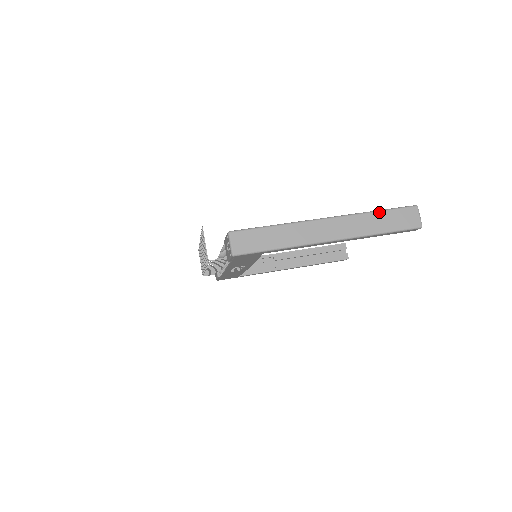
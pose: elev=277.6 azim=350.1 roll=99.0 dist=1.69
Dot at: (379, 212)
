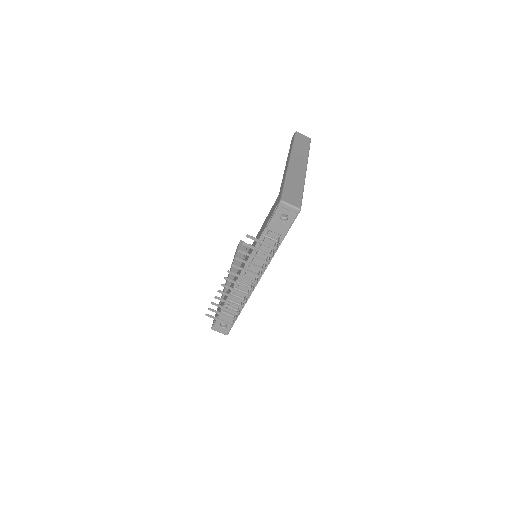
Dot at: (295, 143)
